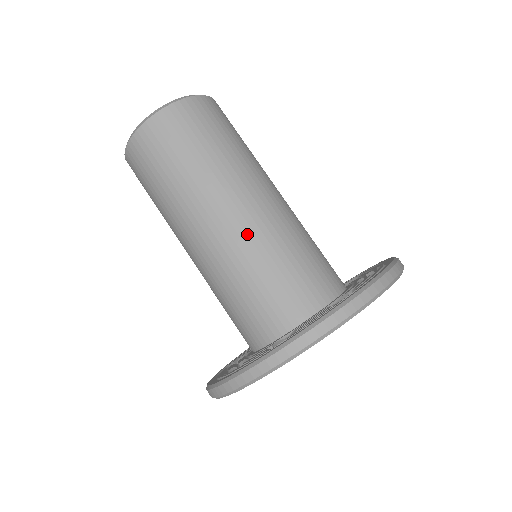
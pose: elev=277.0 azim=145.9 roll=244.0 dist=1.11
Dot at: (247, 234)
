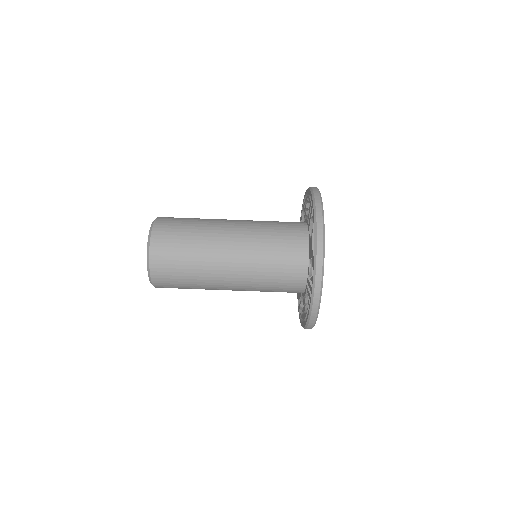
Dot at: (245, 278)
